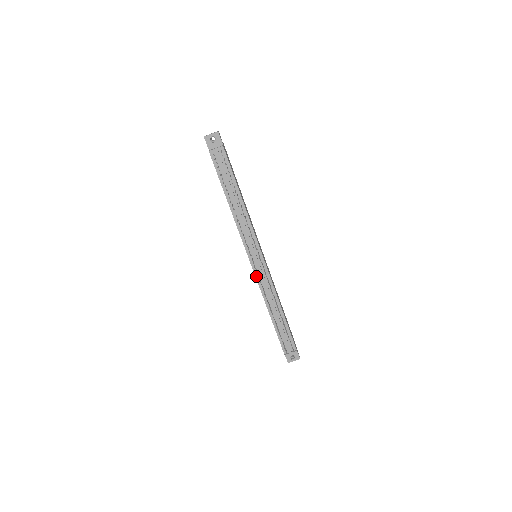
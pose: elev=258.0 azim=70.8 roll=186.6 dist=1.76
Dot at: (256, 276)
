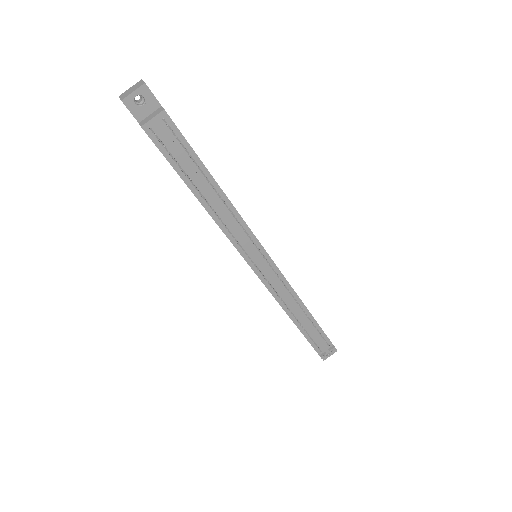
Dot at: (266, 285)
